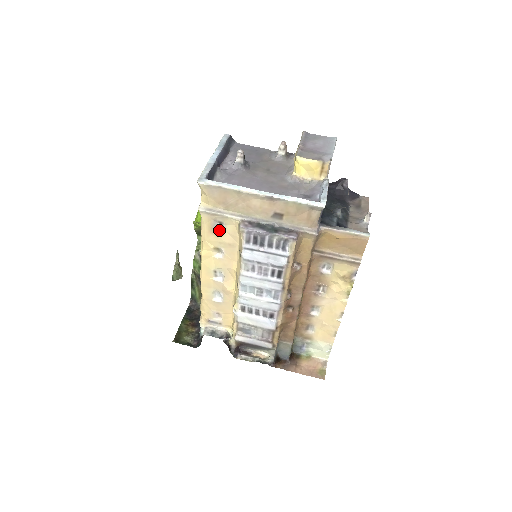
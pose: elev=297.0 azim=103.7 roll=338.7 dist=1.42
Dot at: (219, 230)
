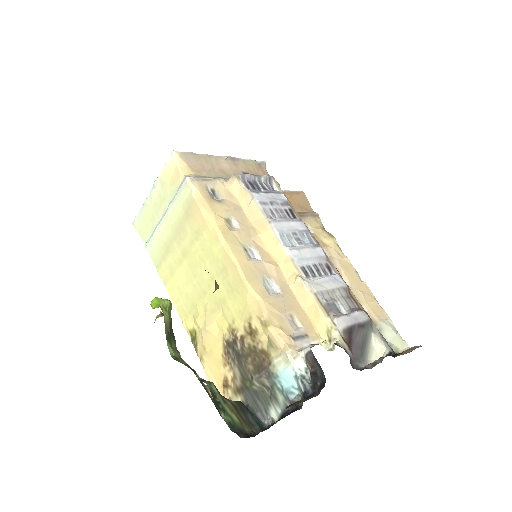
Dot at: (216, 200)
